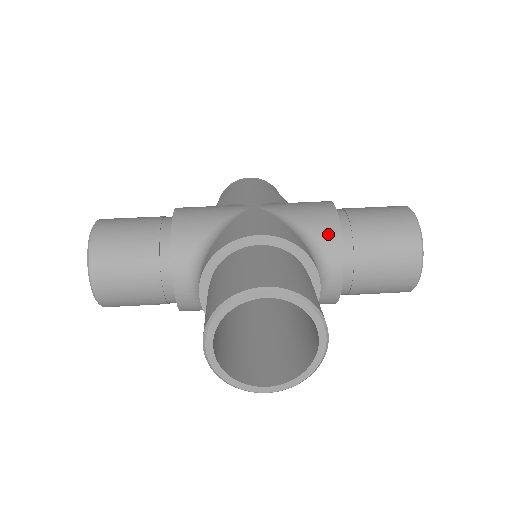
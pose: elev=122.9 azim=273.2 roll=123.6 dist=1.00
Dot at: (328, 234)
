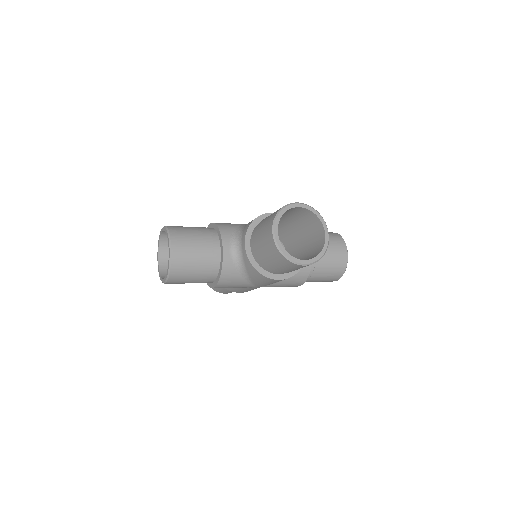
Dot at: occluded
